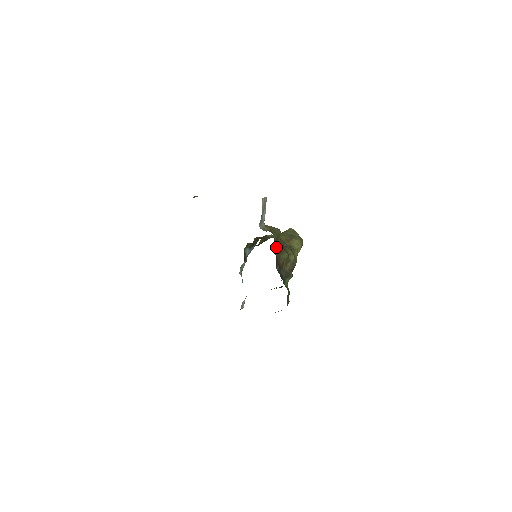
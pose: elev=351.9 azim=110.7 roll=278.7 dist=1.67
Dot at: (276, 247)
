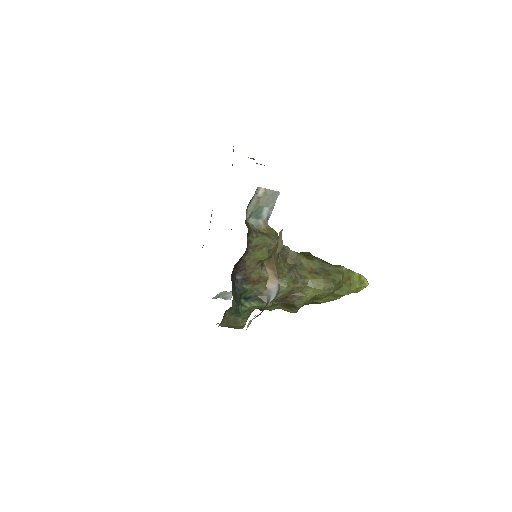
Dot at: (252, 254)
